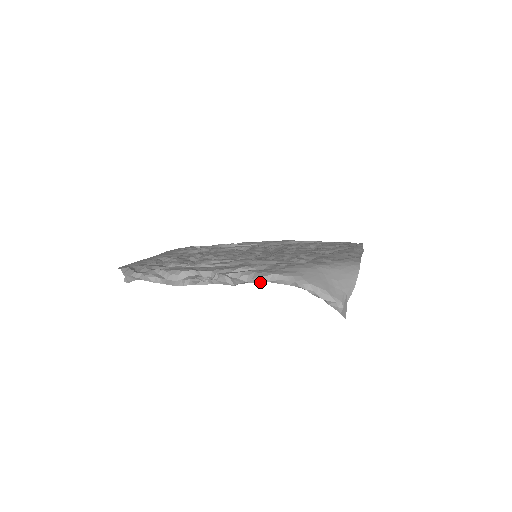
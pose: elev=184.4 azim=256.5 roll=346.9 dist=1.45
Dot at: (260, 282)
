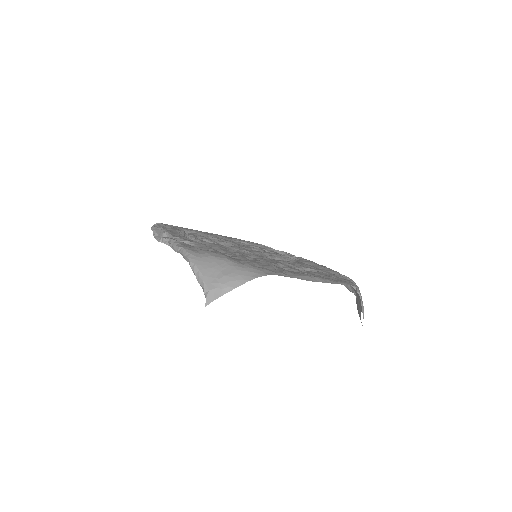
Dot at: (177, 251)
